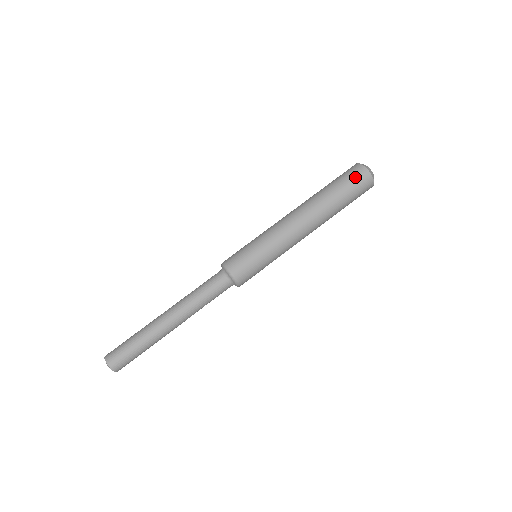
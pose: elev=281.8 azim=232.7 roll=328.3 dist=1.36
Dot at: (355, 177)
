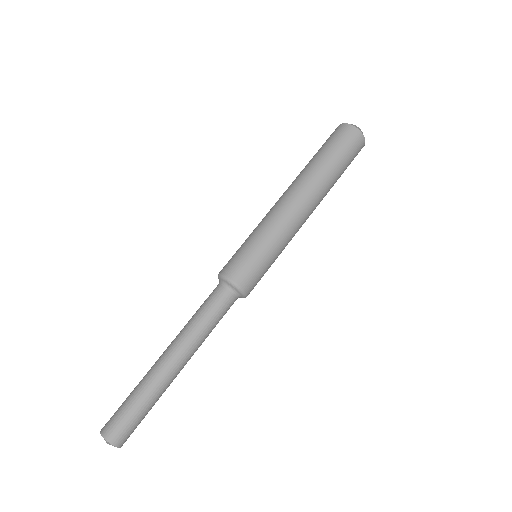
Dot at: (351, 144)
